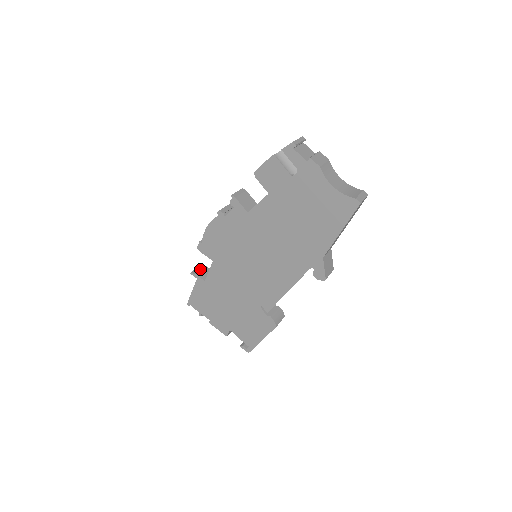
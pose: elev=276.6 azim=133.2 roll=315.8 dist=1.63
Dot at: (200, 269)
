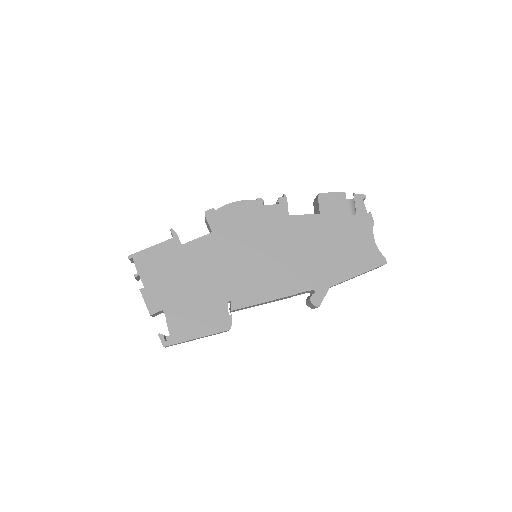
Dot at: occluded
